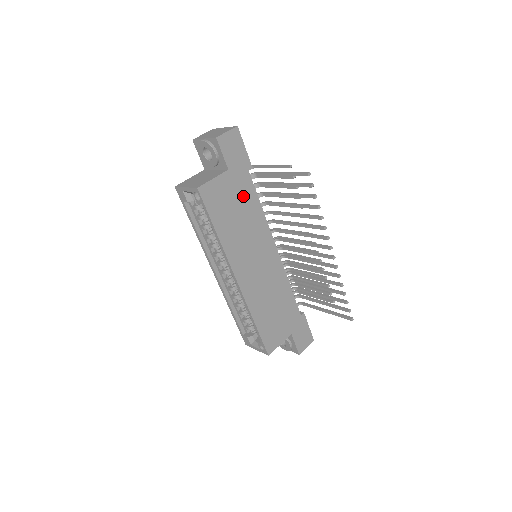
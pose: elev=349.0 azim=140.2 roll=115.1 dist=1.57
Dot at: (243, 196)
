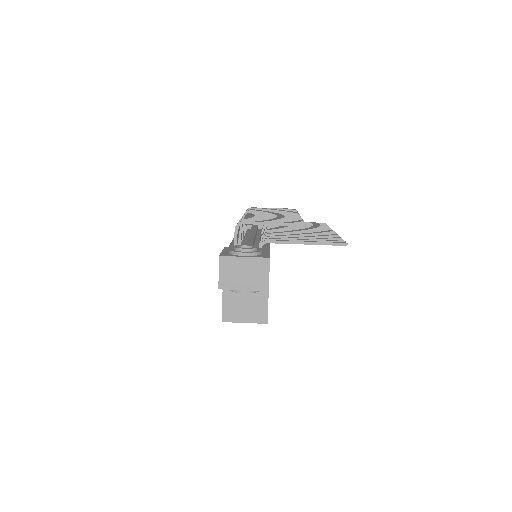
Dot at: occluded
